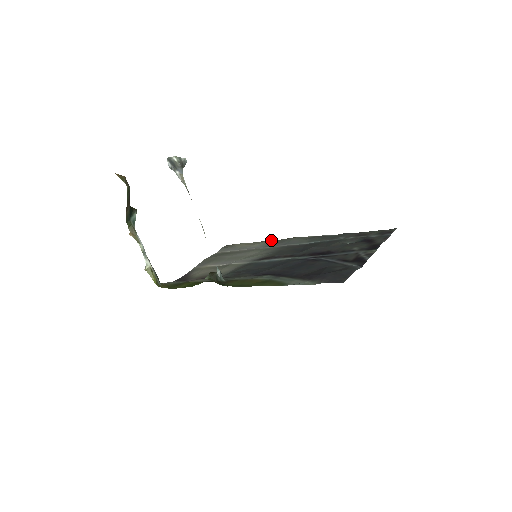
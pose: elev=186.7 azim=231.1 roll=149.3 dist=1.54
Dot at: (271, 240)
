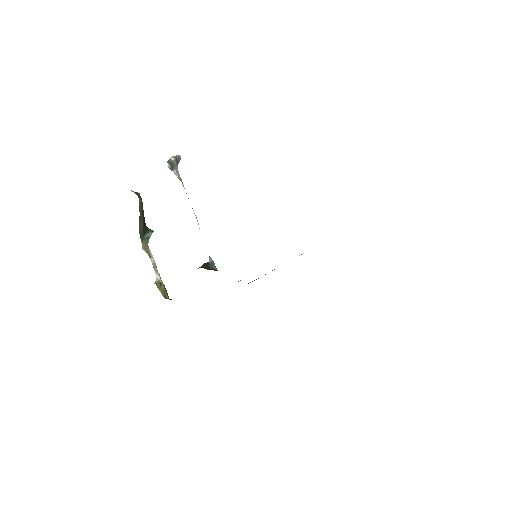
Dot at: occluded
